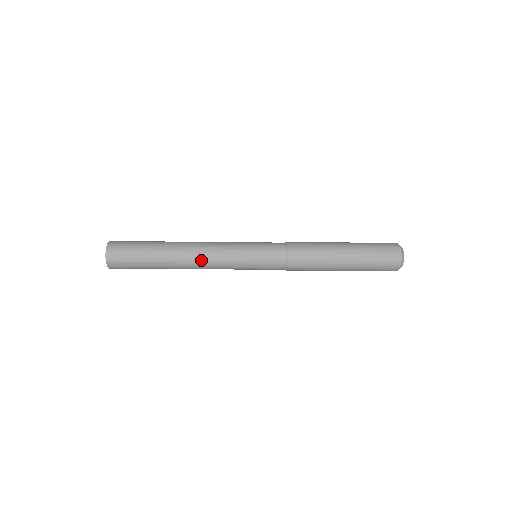
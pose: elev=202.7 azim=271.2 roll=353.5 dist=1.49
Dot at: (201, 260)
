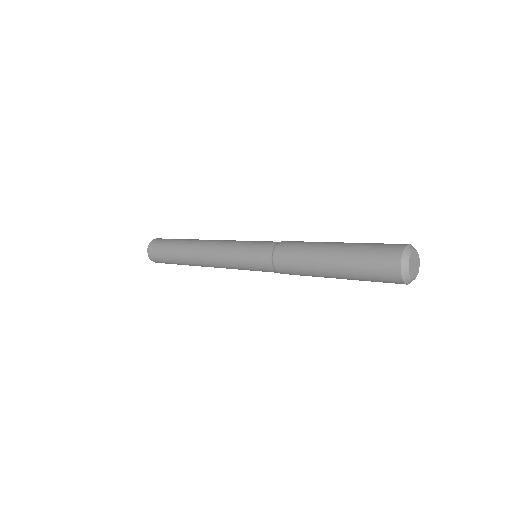
Dot at: (210, 266)
